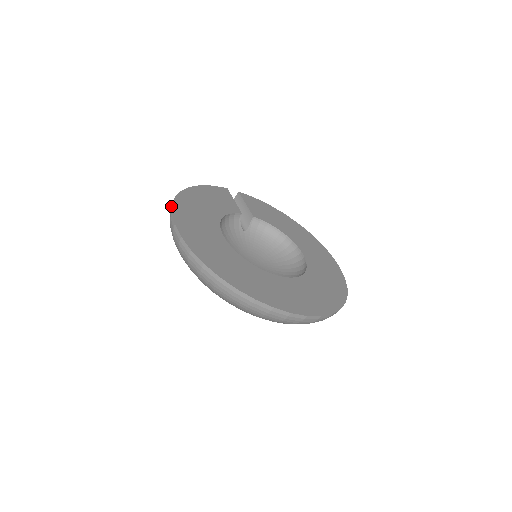
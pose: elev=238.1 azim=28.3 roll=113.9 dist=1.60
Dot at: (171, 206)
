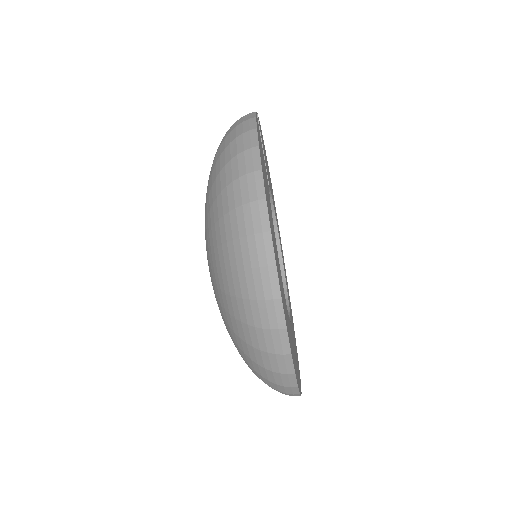
Dot at: (267, 234)
